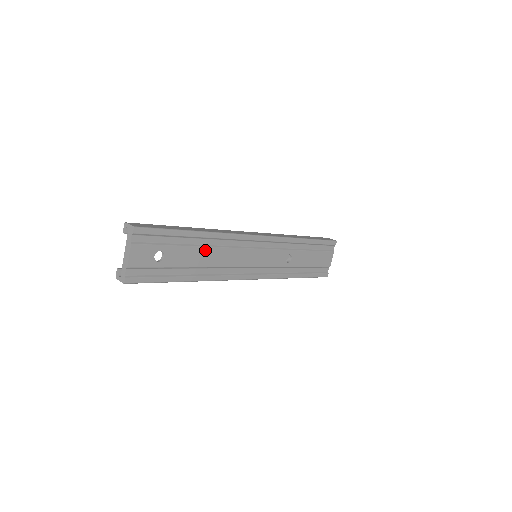
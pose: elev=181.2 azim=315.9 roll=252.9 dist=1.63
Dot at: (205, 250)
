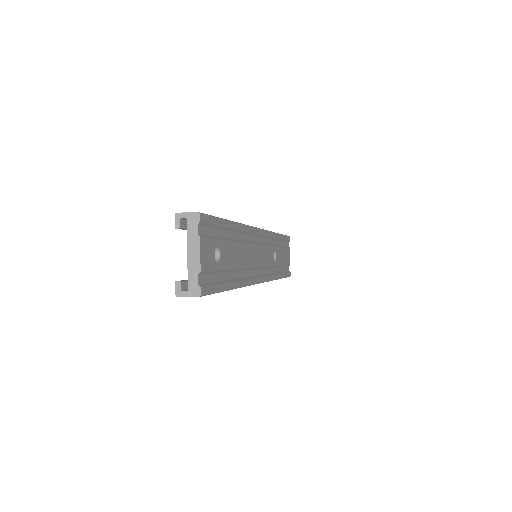
Dot at: (239, 246)
